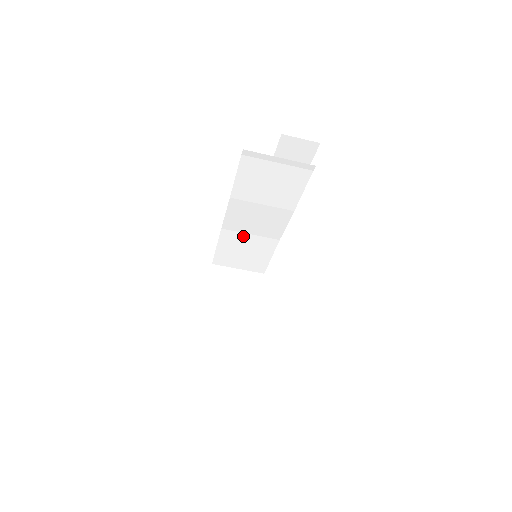
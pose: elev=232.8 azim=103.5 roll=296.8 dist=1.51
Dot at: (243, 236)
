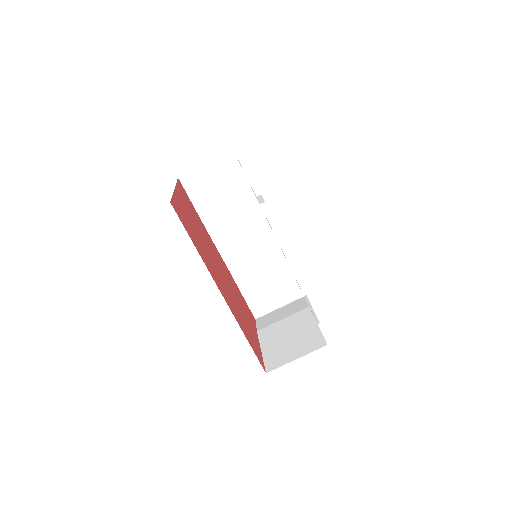
Dot at: (251, 265)
